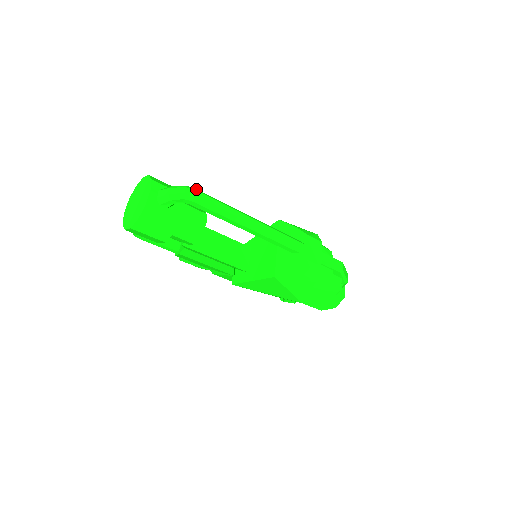
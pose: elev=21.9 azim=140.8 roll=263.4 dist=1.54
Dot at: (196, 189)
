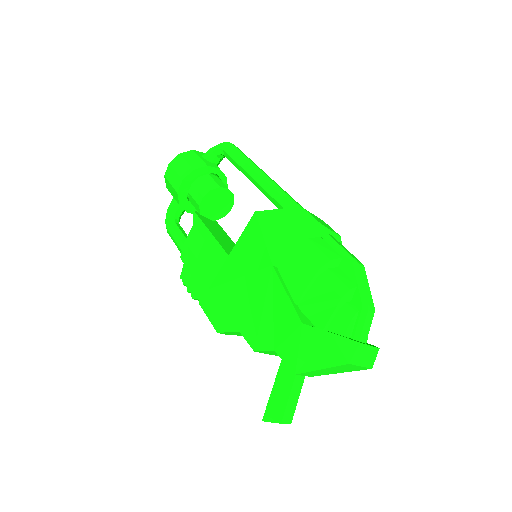
Dot at: occluded
